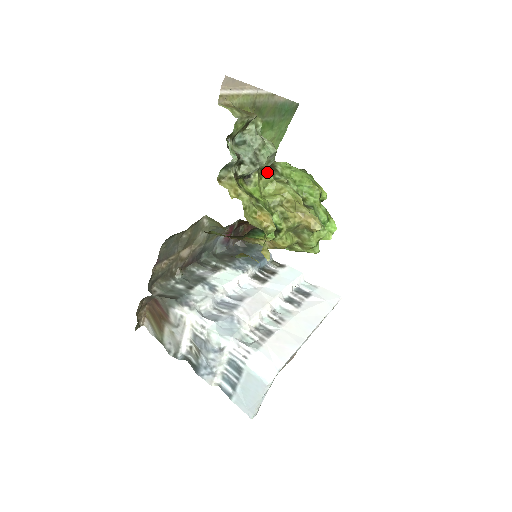
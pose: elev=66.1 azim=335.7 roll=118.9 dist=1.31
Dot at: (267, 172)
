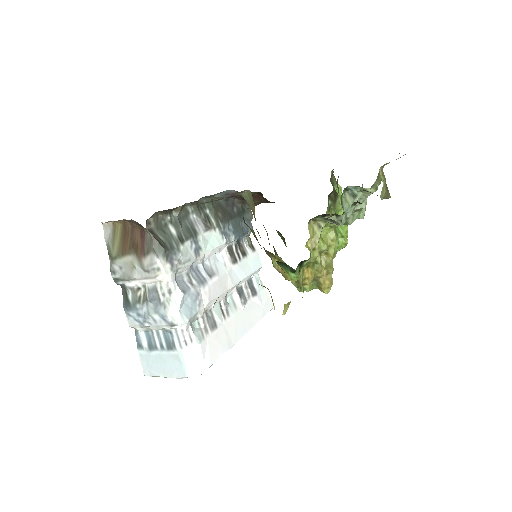
Dot at: (329, 200)
